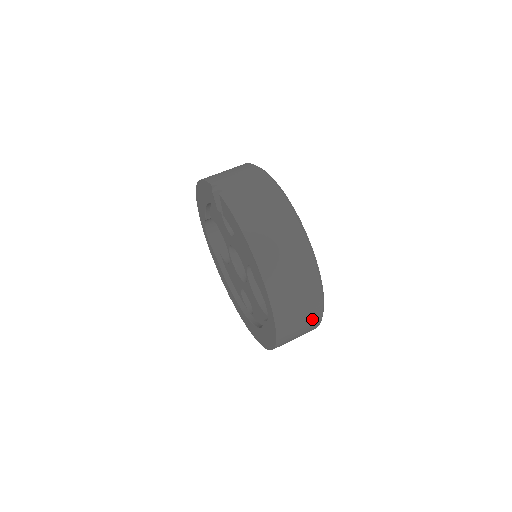
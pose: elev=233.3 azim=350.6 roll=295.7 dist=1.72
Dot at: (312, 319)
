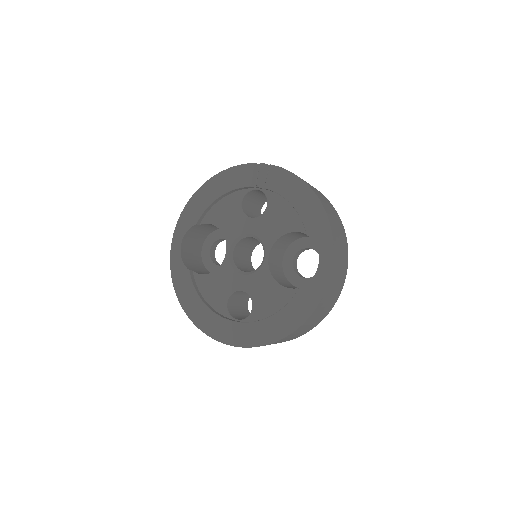
Dot at: (337, 291)
